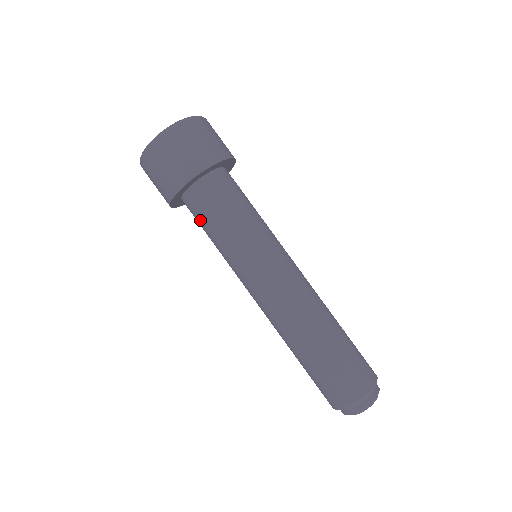
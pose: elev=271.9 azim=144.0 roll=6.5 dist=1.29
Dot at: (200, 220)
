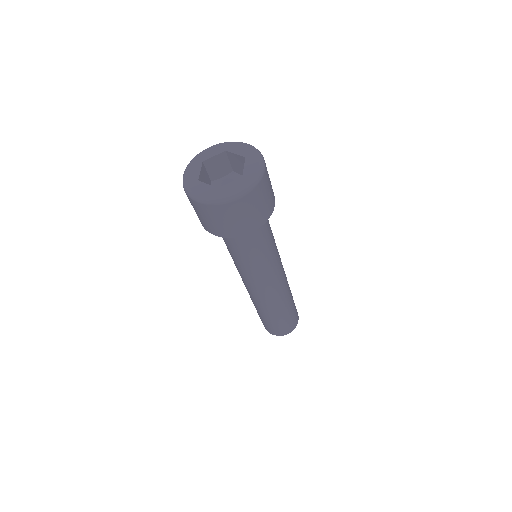
Dot at: (231, 243)
